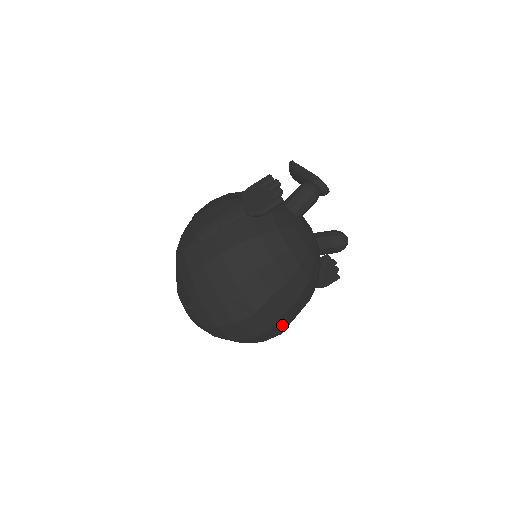
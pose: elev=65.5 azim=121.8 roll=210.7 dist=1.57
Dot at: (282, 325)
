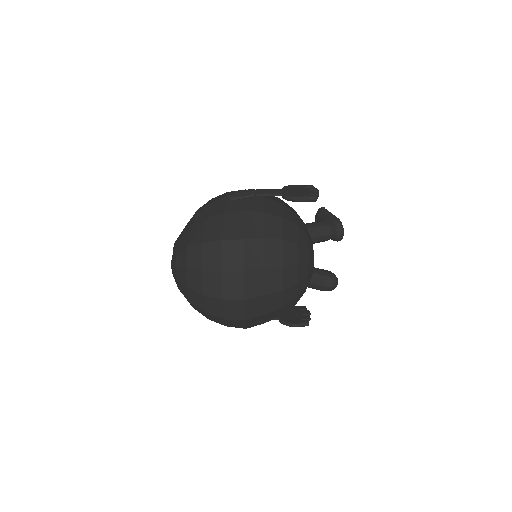
Dot at: (253, 309)
